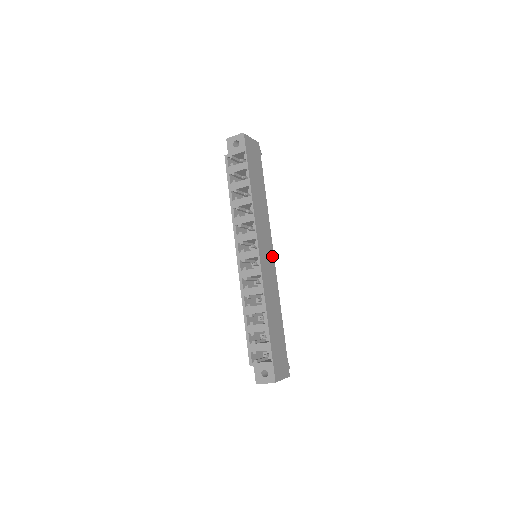
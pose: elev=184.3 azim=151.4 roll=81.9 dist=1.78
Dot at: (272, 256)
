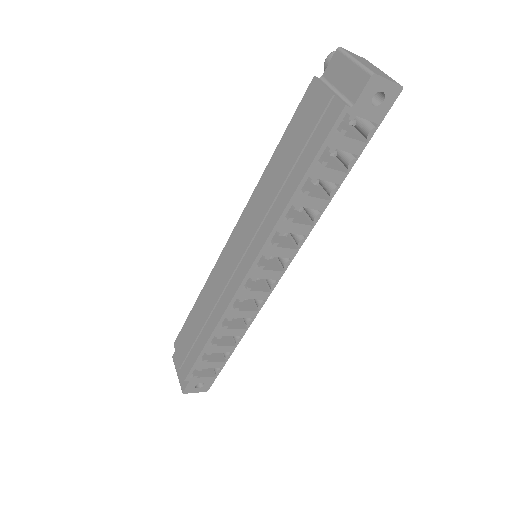
Dot at: occluded
